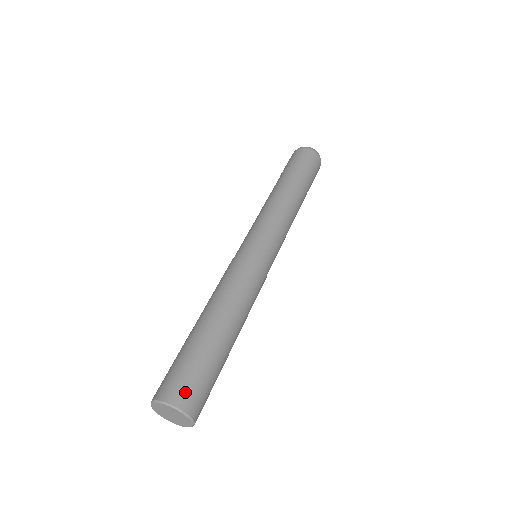
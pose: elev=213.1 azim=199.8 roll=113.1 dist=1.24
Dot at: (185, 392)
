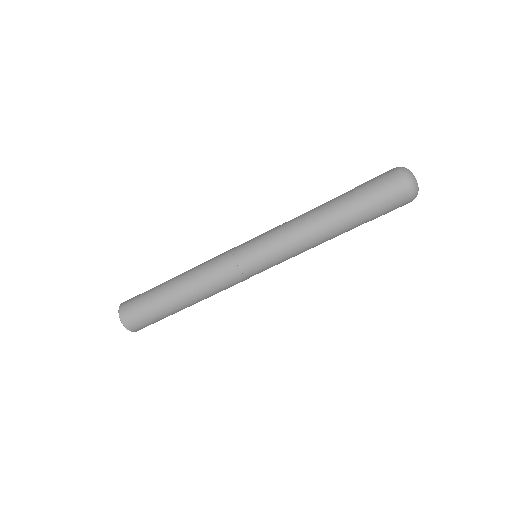
Dot at: (128, 311)
